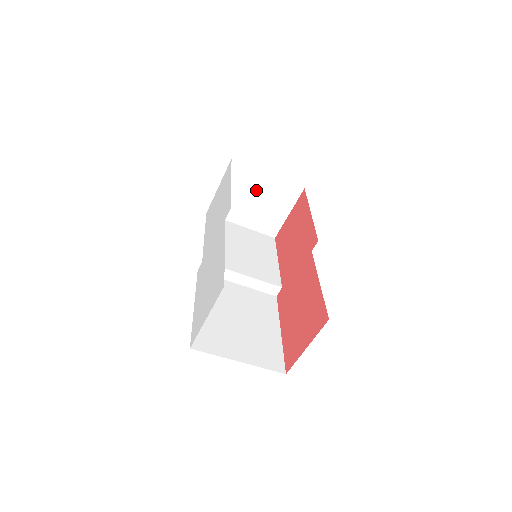
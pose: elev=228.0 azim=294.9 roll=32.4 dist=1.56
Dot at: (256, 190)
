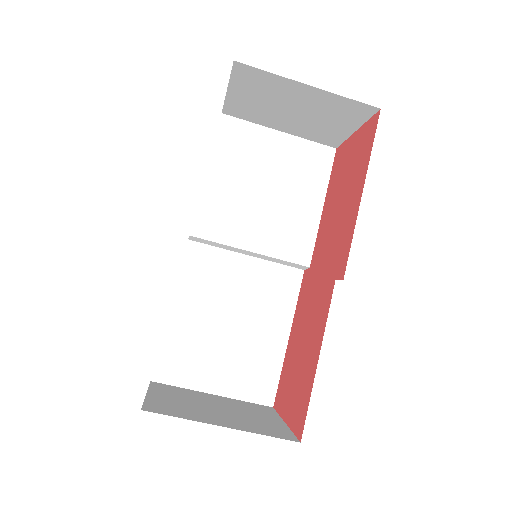
Dot at: (291, 100)
